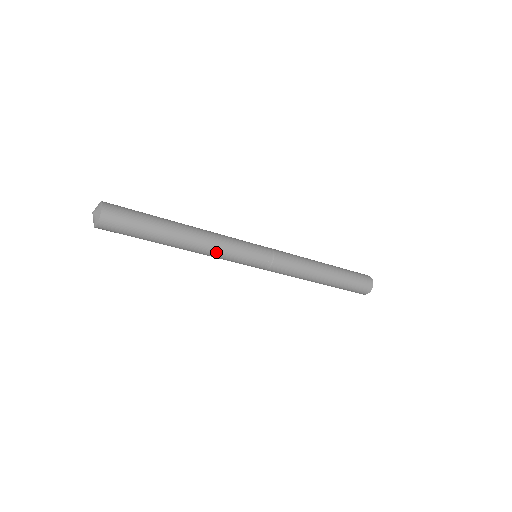
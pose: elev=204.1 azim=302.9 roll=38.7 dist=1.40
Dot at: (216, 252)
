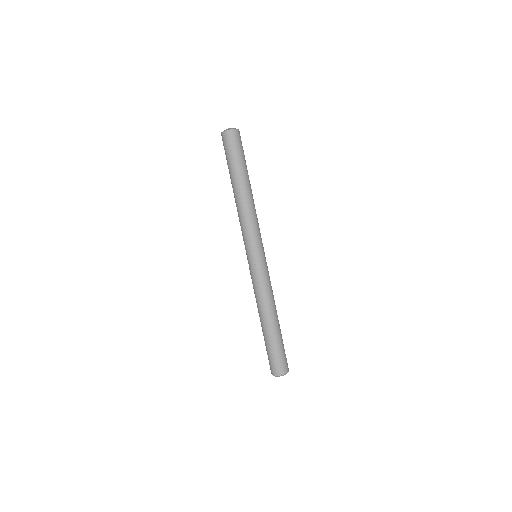
Dot at: (251, 218)
